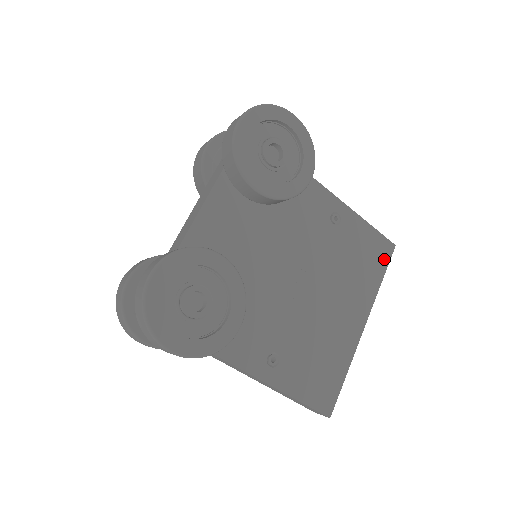
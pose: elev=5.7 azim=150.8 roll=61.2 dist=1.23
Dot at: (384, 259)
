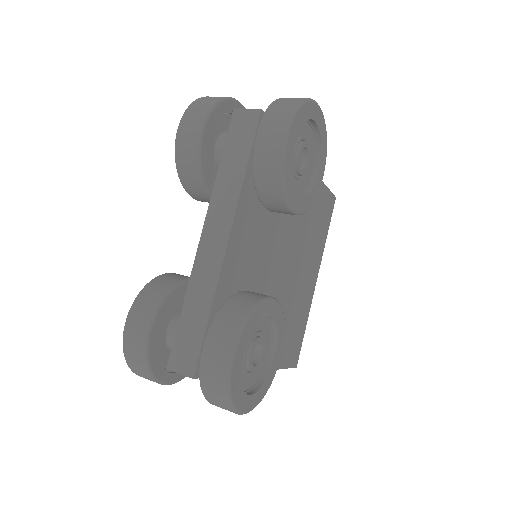
Dot at: (330, 214)
